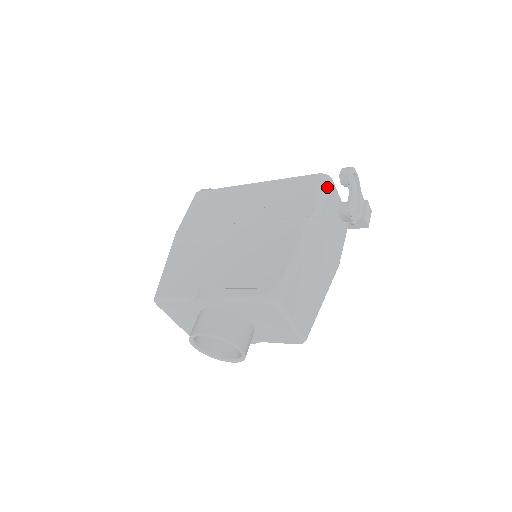
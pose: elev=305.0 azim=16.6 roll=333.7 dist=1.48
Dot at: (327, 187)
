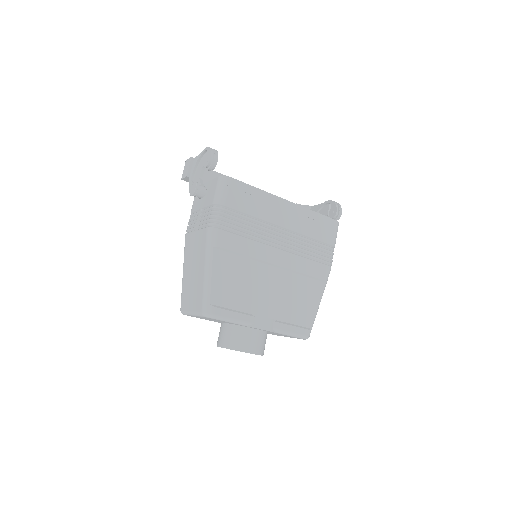
Dot at: occluded
